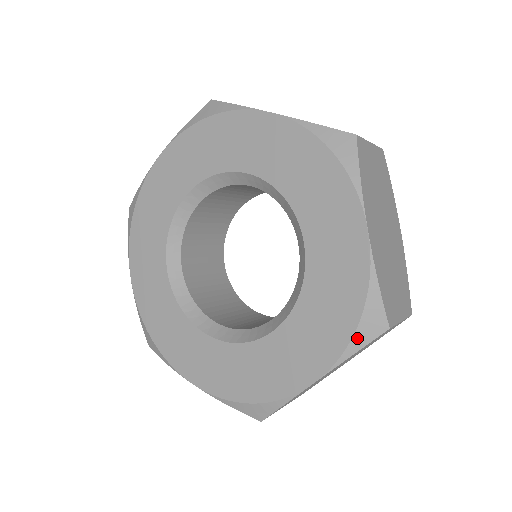
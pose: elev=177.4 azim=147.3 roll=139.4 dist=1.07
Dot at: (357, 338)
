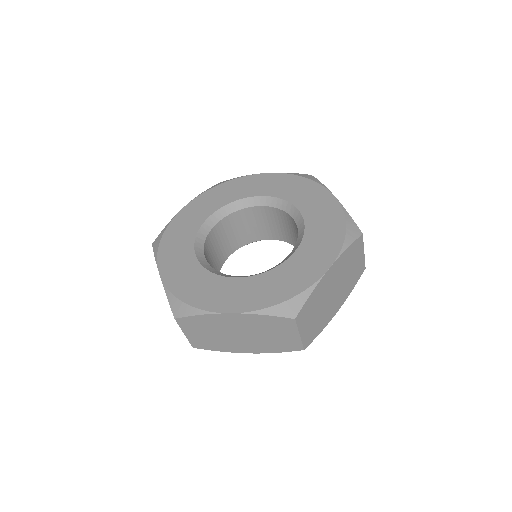
Dot at: (276, 308)
